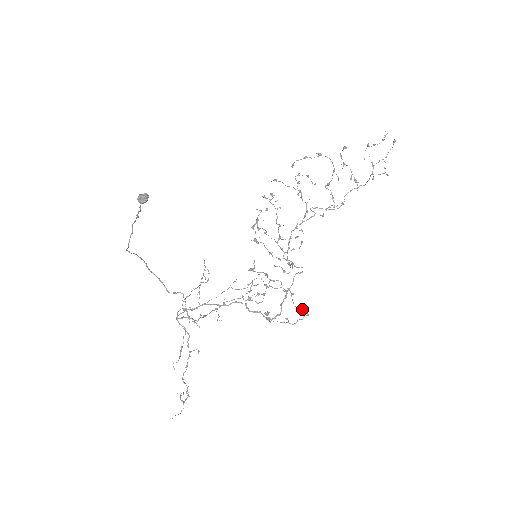
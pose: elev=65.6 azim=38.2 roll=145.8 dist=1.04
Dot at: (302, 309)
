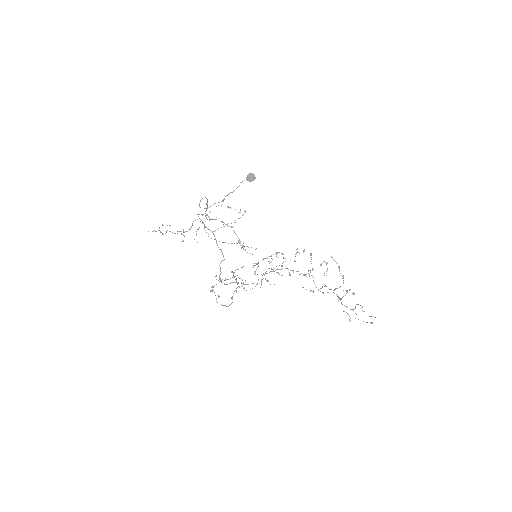
Dot at: (232, 299)
